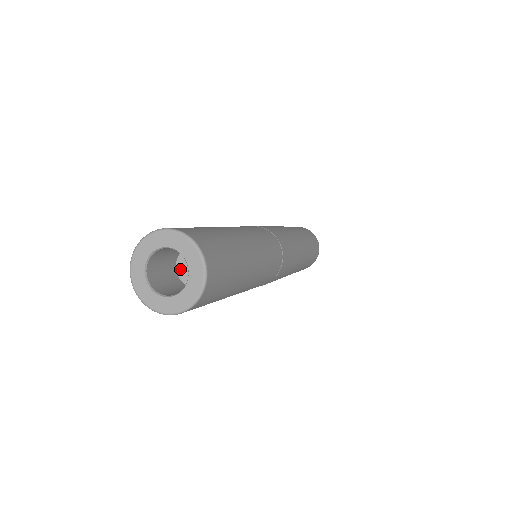
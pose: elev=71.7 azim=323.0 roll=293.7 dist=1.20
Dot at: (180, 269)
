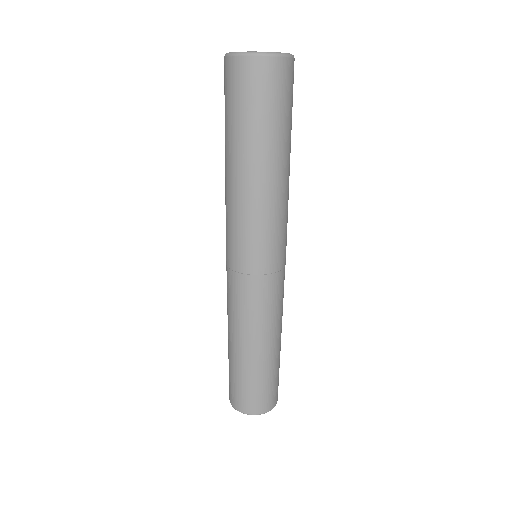
Dot at: occluded
